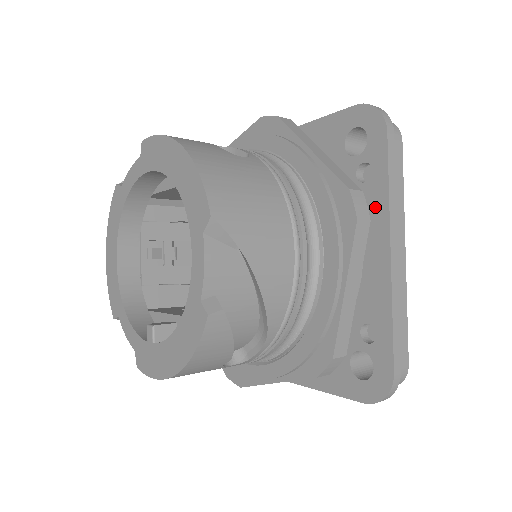
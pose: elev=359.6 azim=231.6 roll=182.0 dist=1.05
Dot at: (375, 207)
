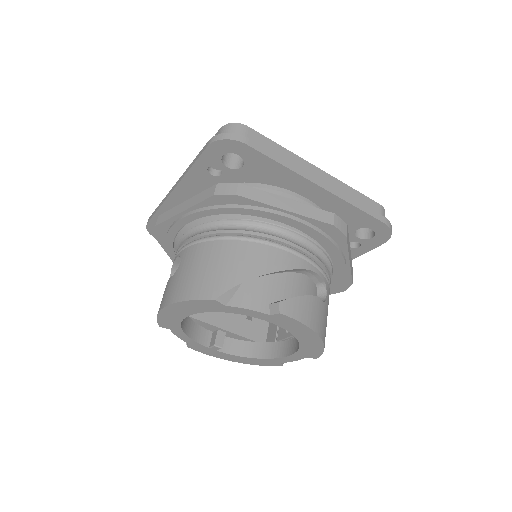
Dot at: occluded
